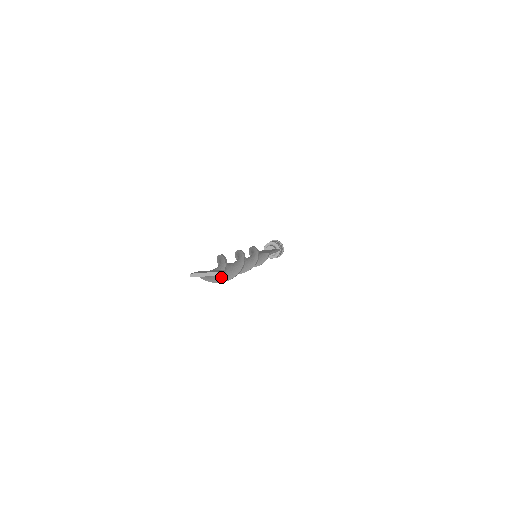
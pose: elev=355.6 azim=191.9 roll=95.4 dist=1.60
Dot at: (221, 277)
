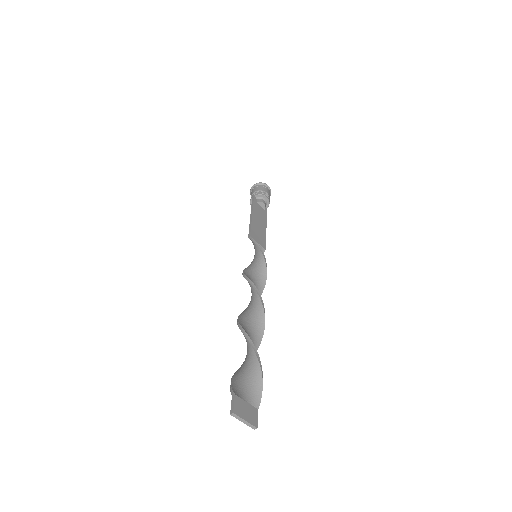
Dot at: (241, 375)
